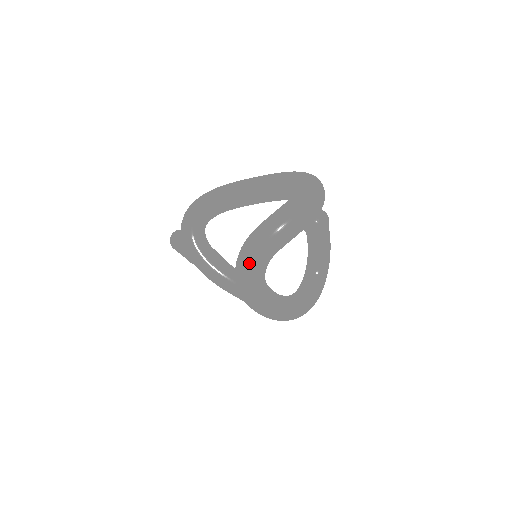
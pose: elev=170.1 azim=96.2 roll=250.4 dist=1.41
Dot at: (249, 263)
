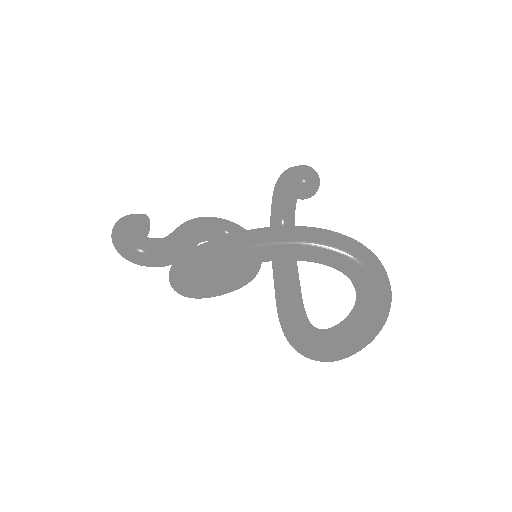
Dot at: occluded
